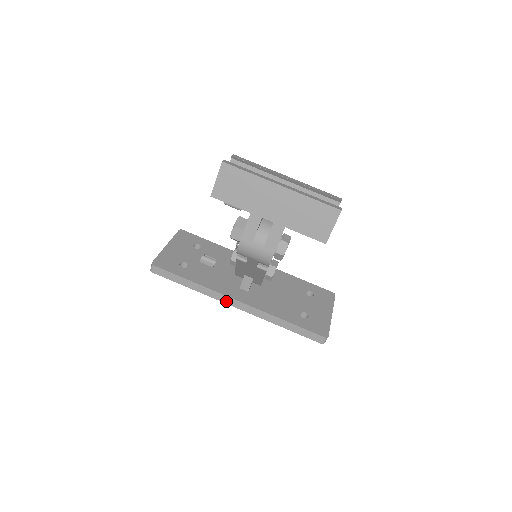
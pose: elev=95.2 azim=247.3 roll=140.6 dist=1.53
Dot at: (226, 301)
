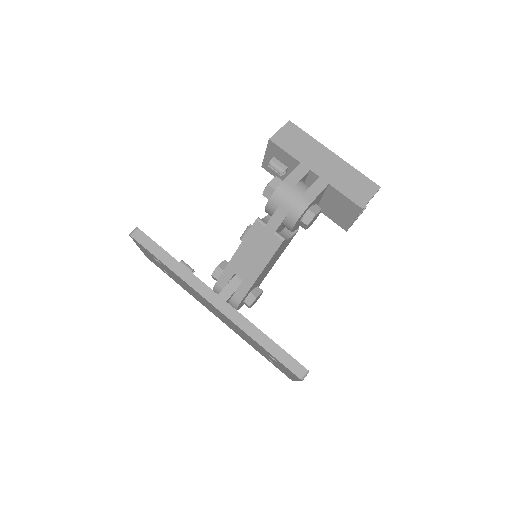
Dot at: (203, 293)
